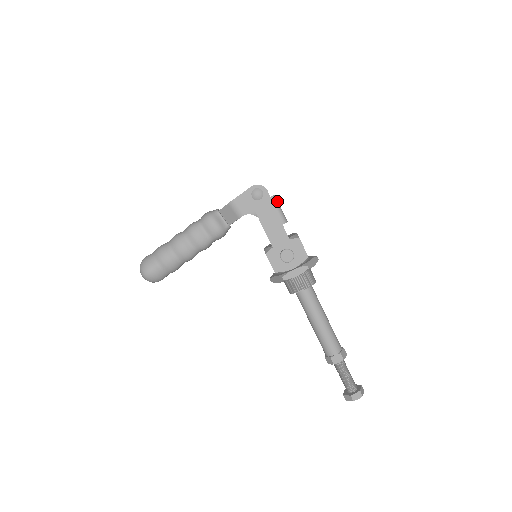
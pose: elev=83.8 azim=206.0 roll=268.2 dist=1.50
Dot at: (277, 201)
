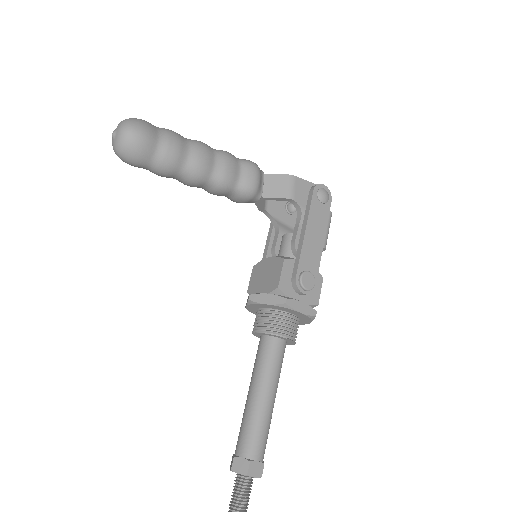
Dot at: (330, 222)
